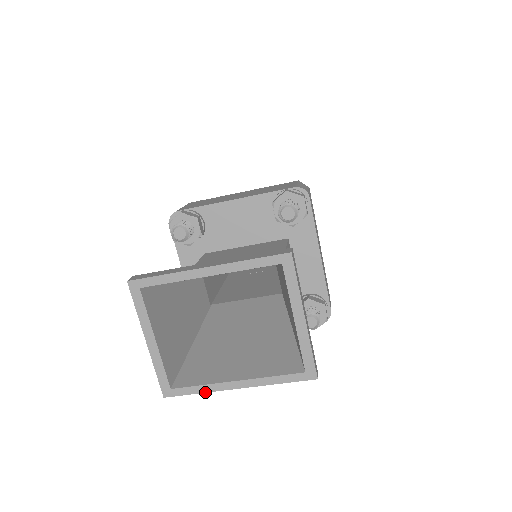
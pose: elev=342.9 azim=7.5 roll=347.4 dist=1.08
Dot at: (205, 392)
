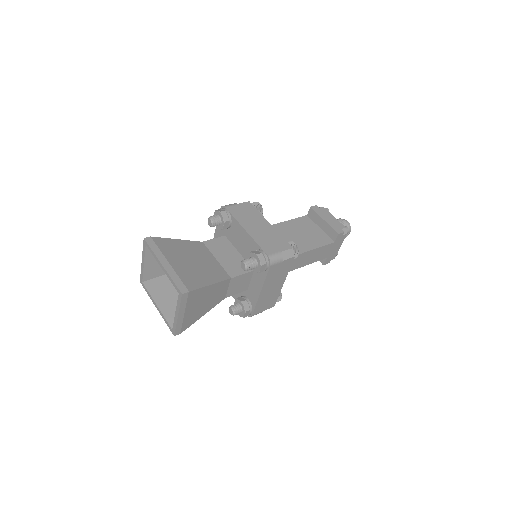
Dot at: (149, 296)
